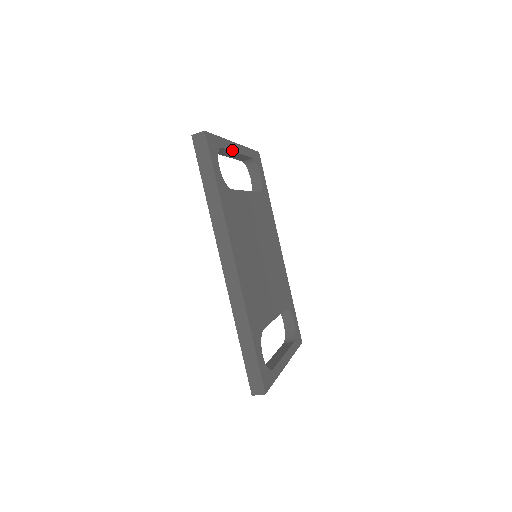
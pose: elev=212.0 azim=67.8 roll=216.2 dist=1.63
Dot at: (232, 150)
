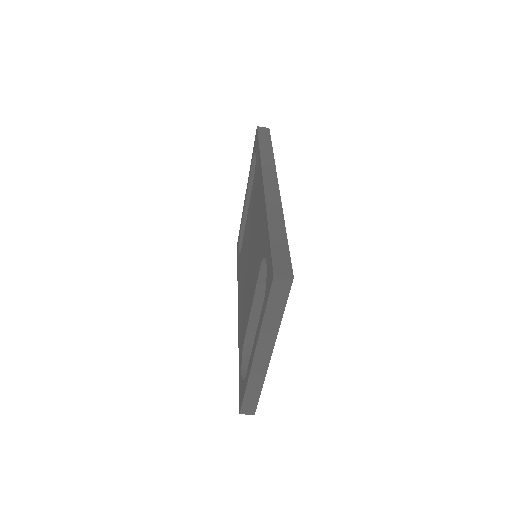
Dot at: occluded
